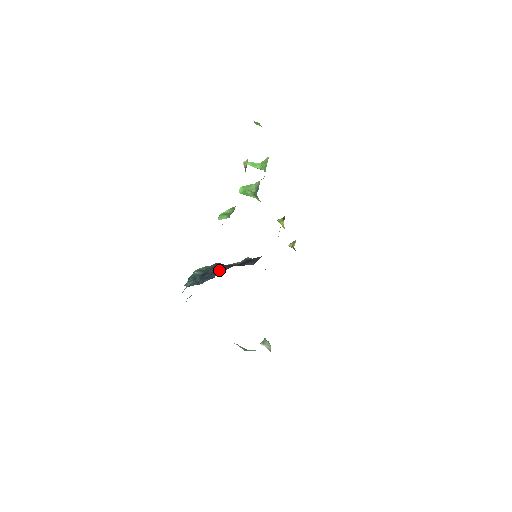
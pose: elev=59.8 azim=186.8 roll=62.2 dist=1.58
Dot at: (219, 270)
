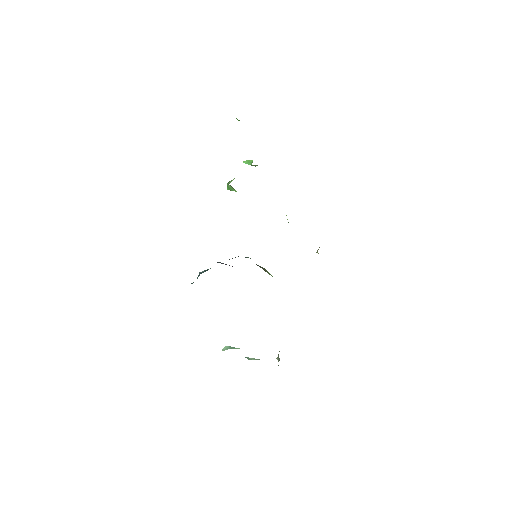
Dot at: occluded
